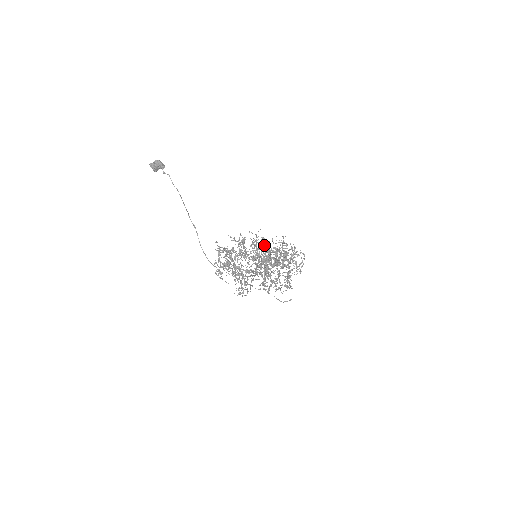
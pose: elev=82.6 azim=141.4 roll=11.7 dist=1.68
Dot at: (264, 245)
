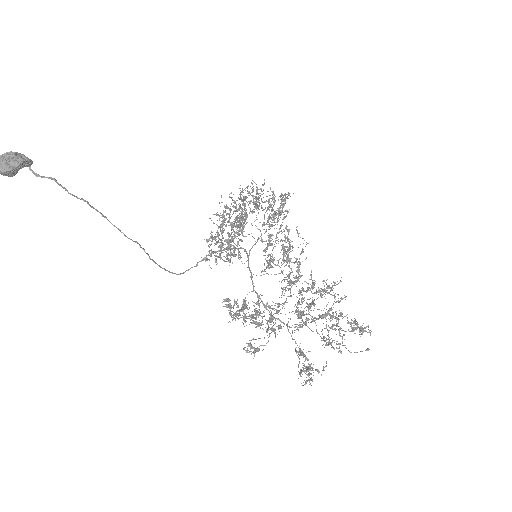
Dot at: (269, 241)
